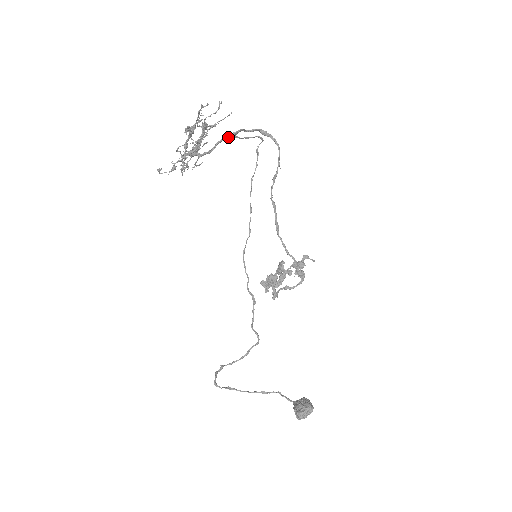
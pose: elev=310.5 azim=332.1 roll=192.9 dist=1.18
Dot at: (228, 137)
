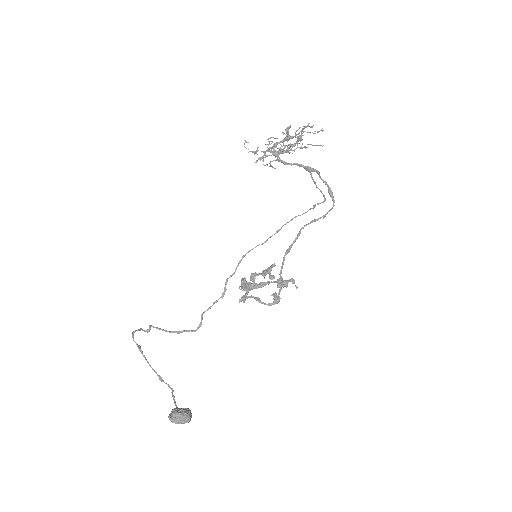
Dot at: (306, 167)
